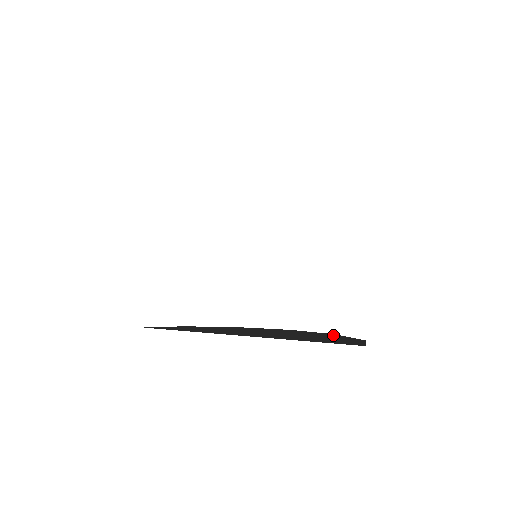
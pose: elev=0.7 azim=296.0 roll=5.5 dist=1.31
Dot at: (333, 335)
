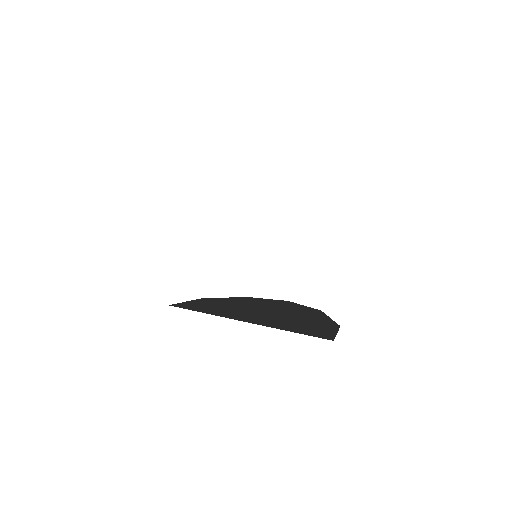
Dot at: (318, 314)
